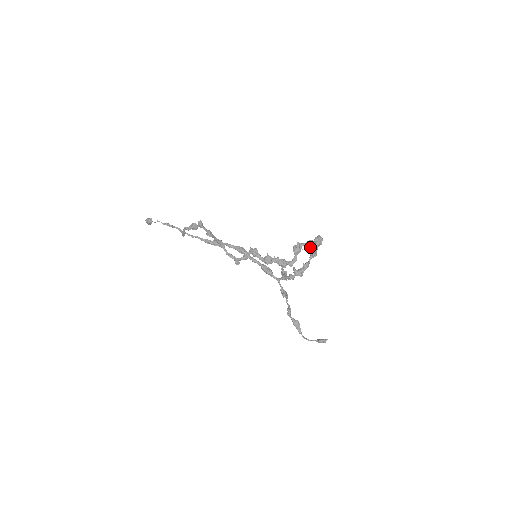
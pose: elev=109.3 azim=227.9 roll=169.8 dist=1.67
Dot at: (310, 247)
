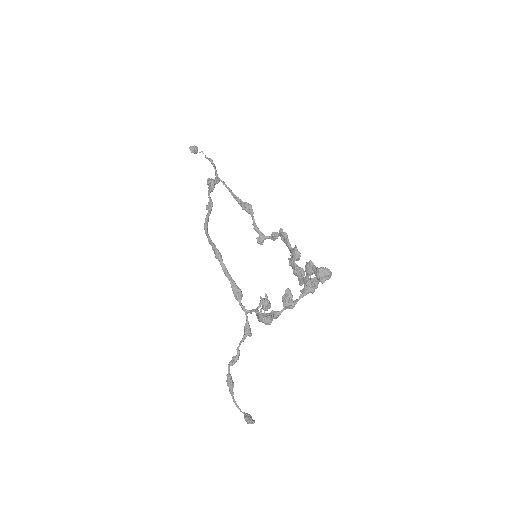
Dot at: (285, 294)
